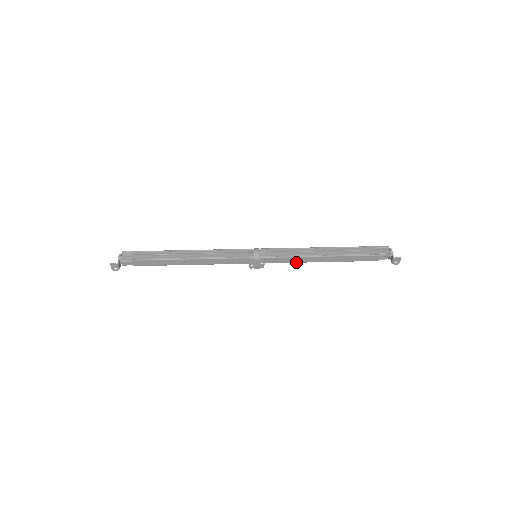
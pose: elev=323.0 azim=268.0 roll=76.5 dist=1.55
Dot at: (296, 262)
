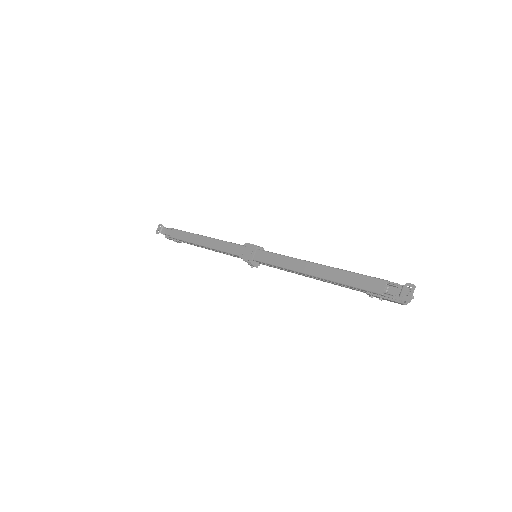
Dot at: (285, 267)
